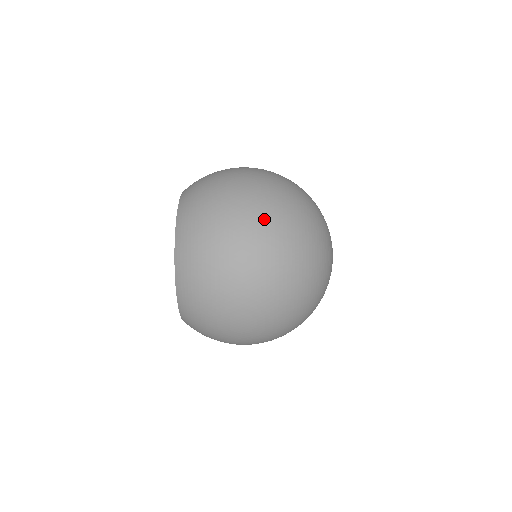
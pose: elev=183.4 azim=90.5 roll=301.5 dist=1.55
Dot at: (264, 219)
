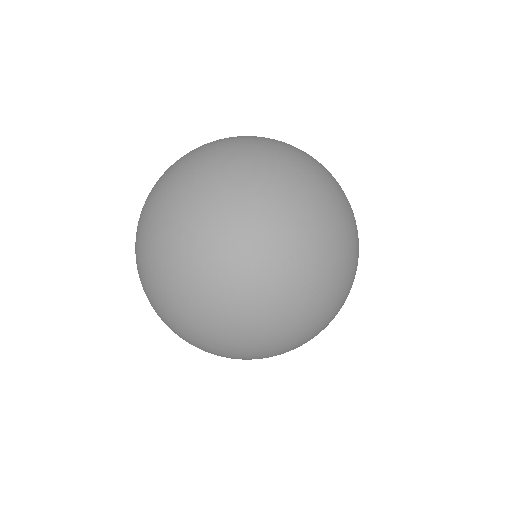
Dot at: (165, 318)
